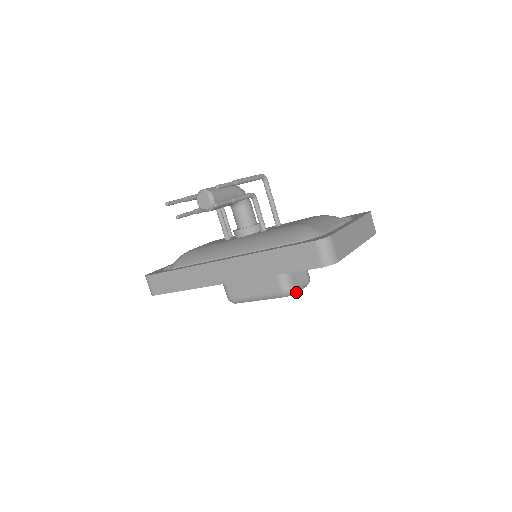
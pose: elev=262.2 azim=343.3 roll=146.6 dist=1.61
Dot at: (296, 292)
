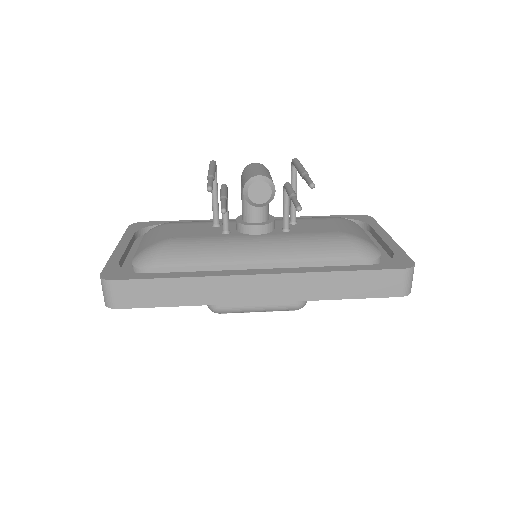
Dot at: occluded
